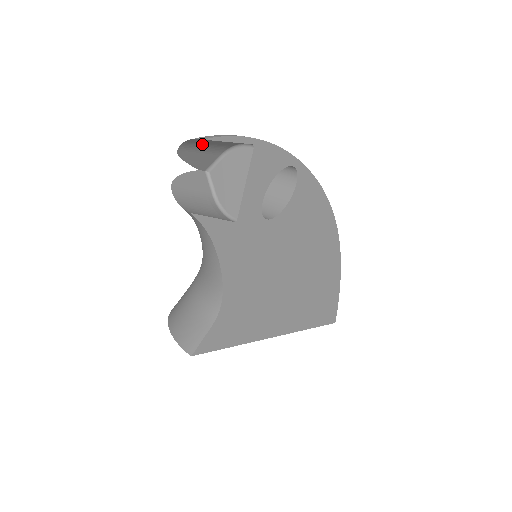
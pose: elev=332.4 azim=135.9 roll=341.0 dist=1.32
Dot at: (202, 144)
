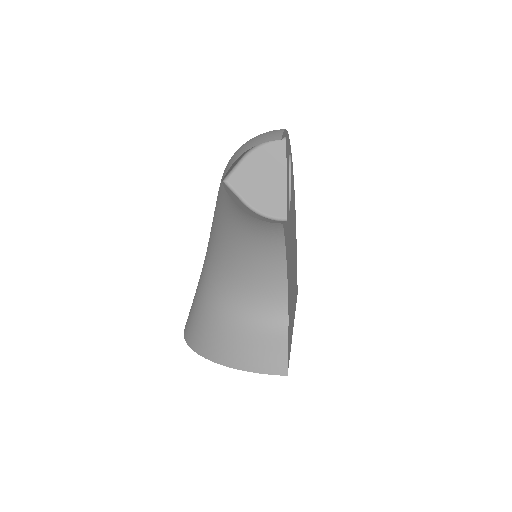
Dot at: occluded
